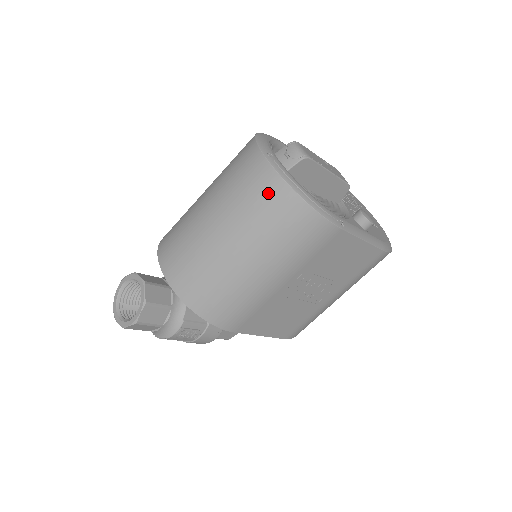
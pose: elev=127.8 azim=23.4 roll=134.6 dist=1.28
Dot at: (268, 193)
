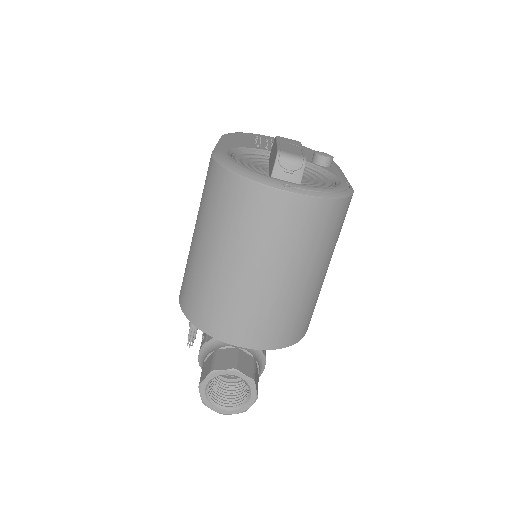
Dot at: (313, 218)
